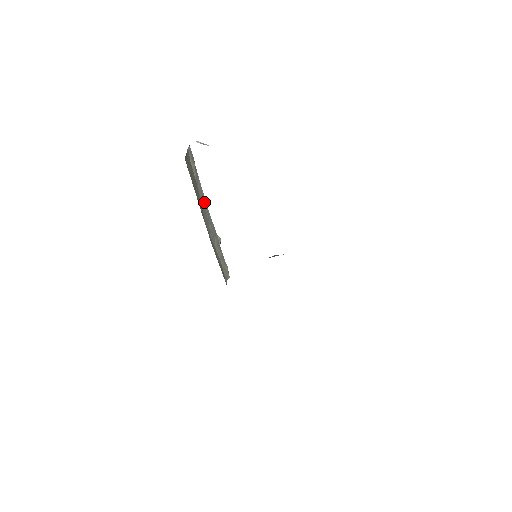
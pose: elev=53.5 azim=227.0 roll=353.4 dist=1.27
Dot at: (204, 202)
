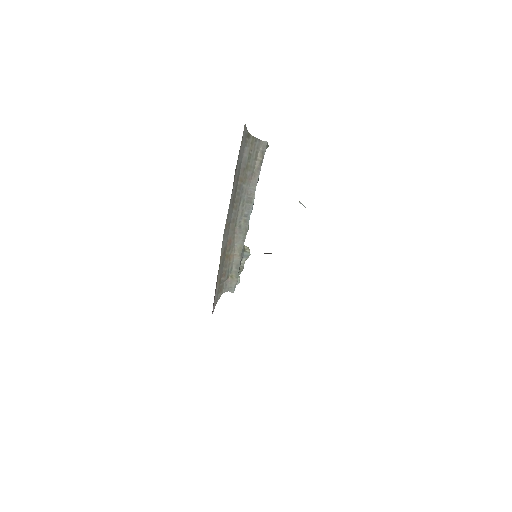
Dot at: (251, 198)
